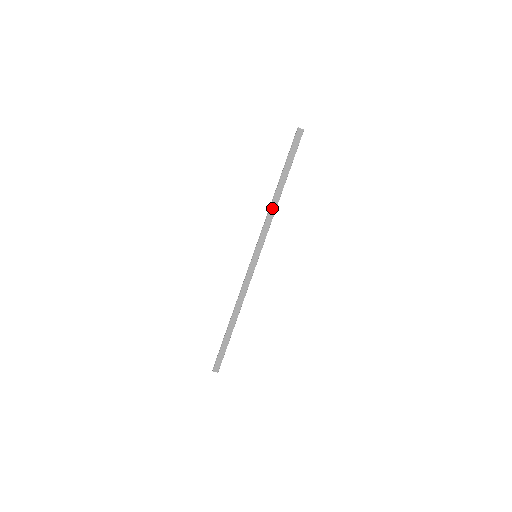
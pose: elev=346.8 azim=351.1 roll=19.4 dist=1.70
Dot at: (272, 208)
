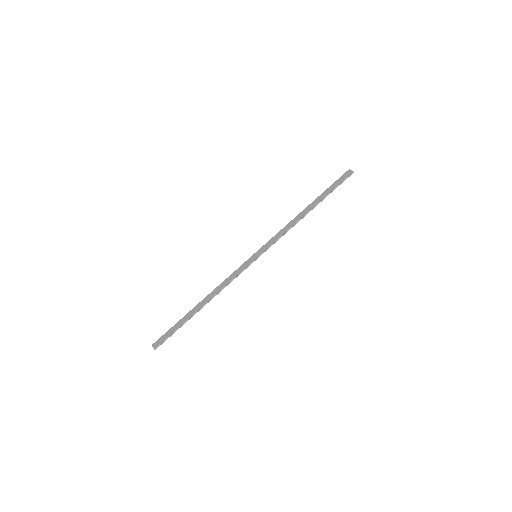
Dot at: (293, 221)
